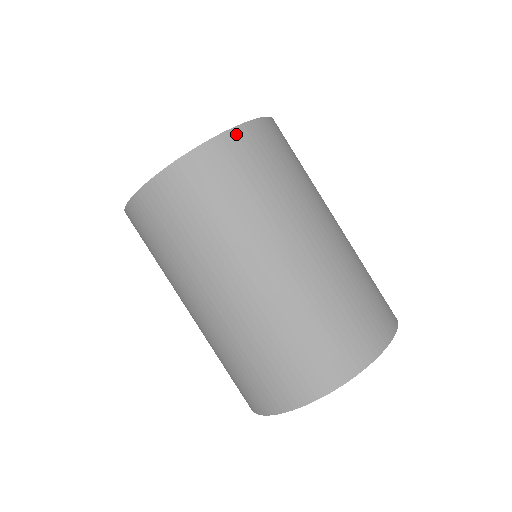
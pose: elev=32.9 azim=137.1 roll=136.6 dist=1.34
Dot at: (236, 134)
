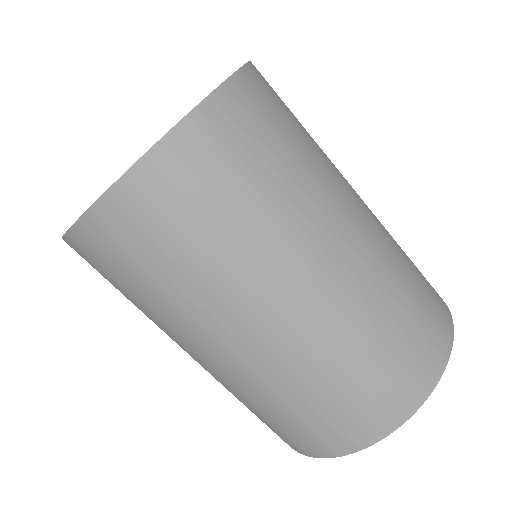
Dot at: (87, 226)
